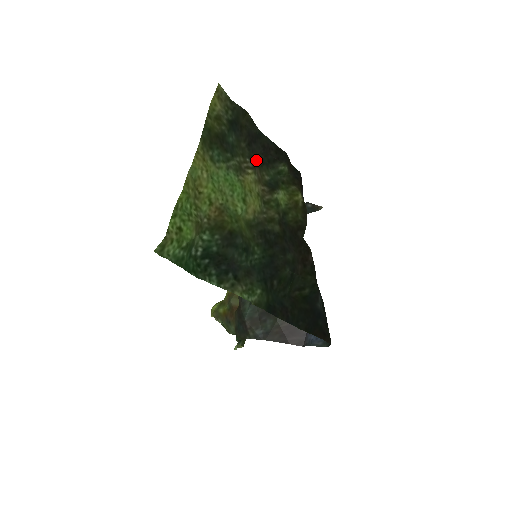
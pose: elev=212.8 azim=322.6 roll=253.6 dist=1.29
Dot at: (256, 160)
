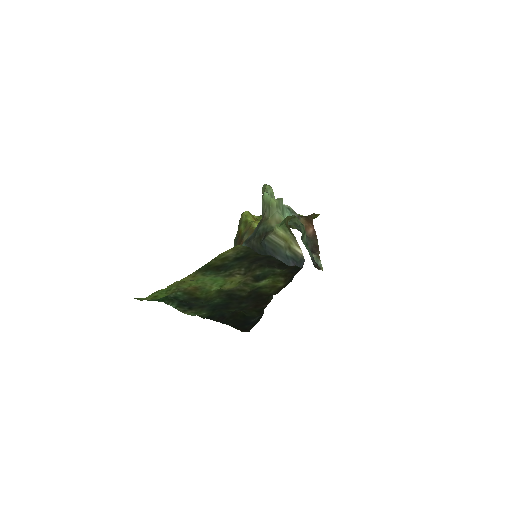
Dot at: occluded
